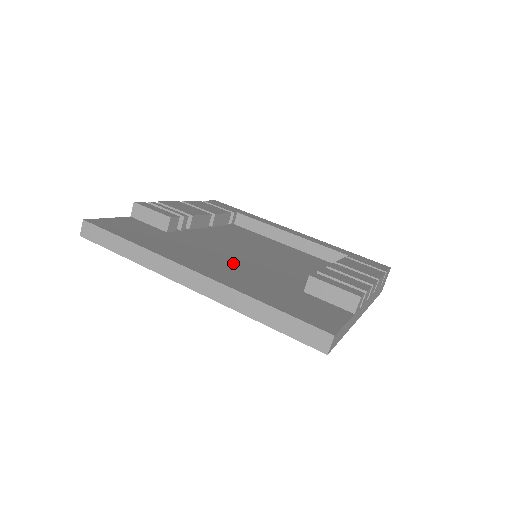
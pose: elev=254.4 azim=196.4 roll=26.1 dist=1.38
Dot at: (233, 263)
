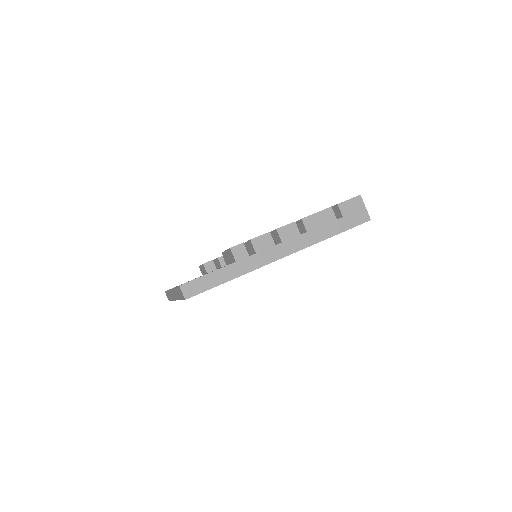
Dot at: occluded
